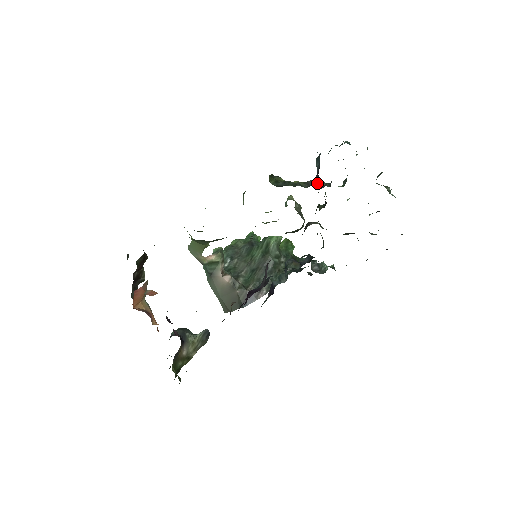
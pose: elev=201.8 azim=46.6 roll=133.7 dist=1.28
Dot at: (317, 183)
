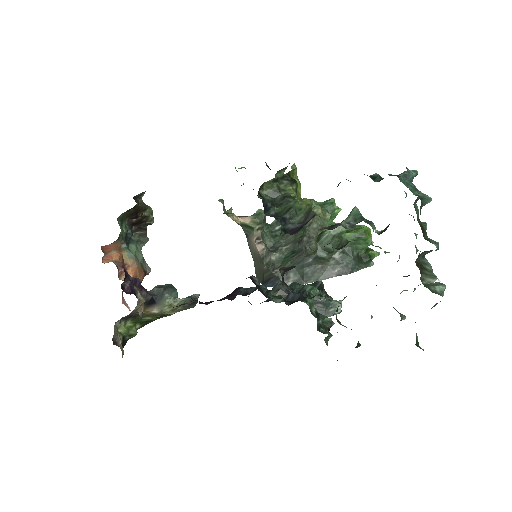
Dot at: (300, 228)
